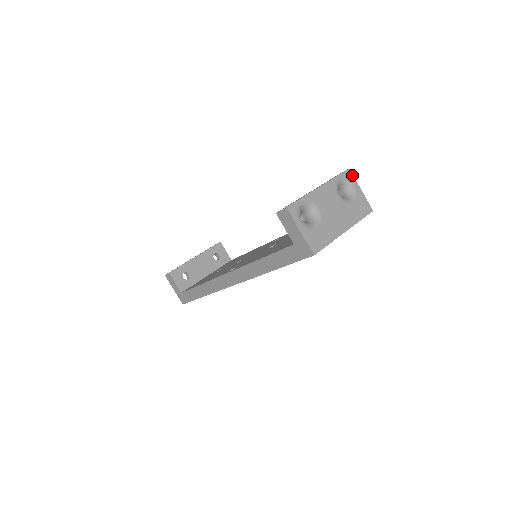
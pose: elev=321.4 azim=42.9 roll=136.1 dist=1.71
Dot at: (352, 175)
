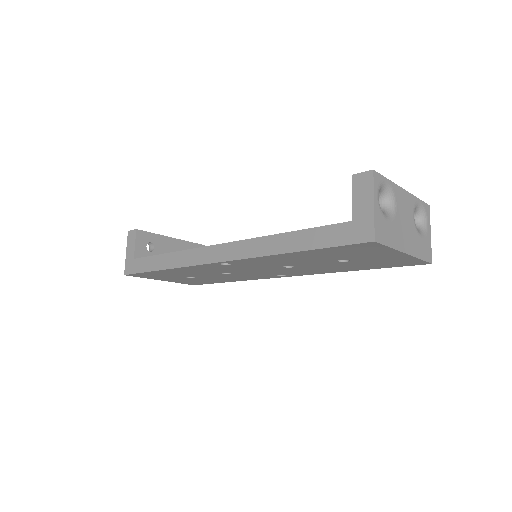
Dot at: (429, 213)
